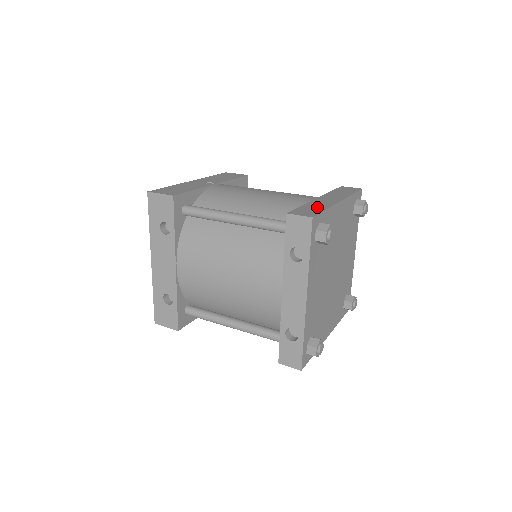
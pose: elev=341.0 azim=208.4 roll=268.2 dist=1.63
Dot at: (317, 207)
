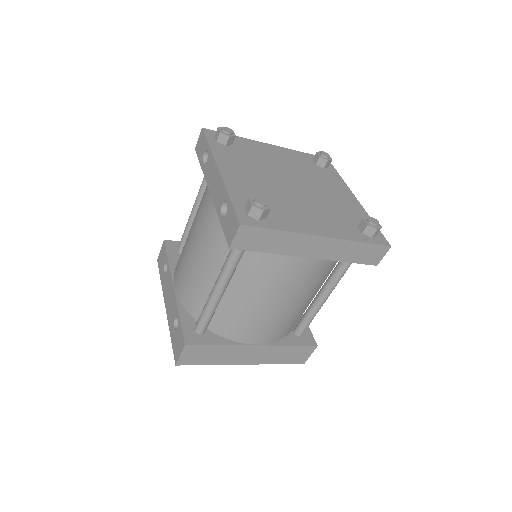
Dot at: occluded
